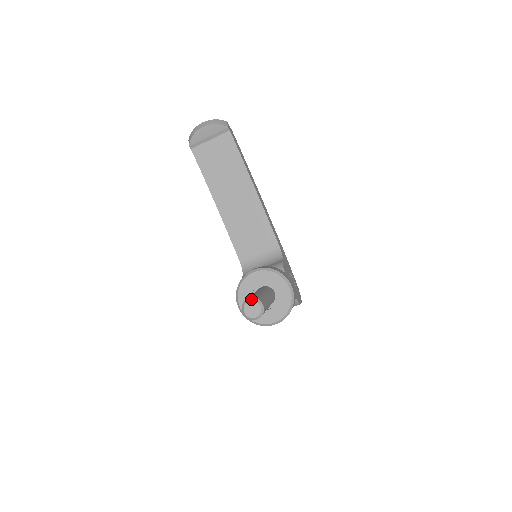
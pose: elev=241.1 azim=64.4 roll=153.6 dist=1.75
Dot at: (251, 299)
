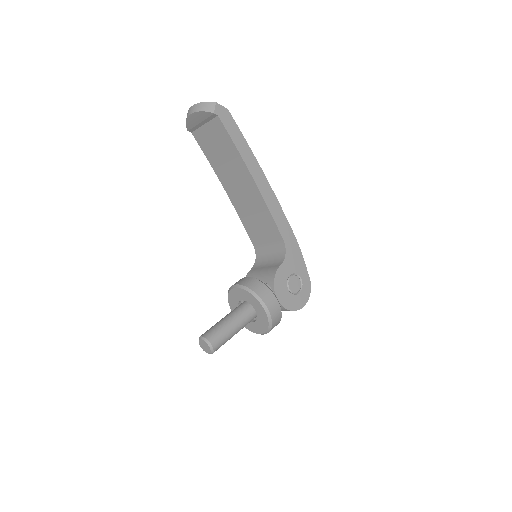
Dot at: (202, 338)
